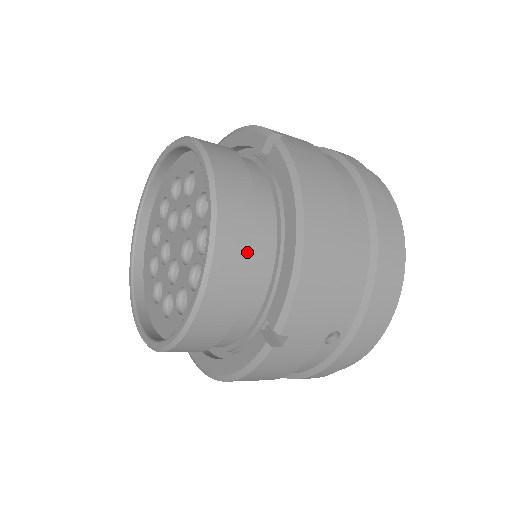
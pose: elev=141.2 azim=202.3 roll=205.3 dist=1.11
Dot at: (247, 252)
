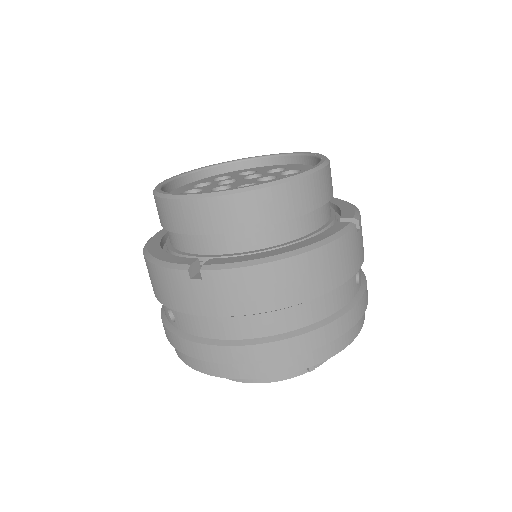
Dot at: occluded
